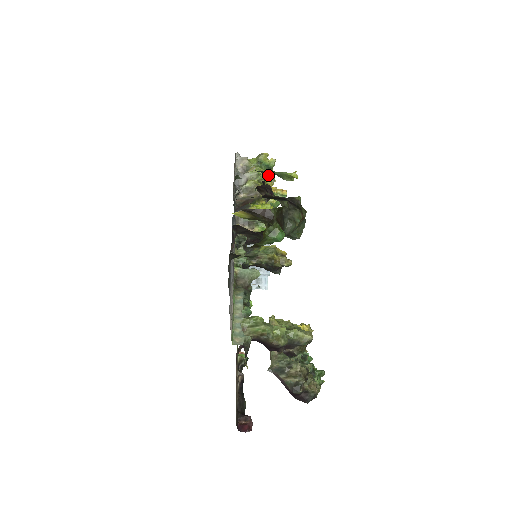
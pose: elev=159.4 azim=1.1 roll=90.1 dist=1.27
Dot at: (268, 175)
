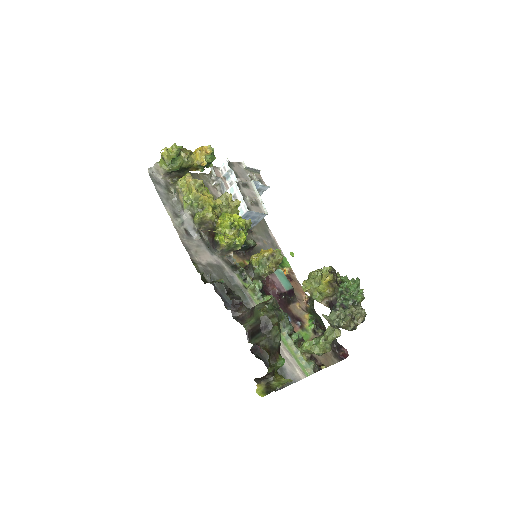
Dot at: (196, 195)
